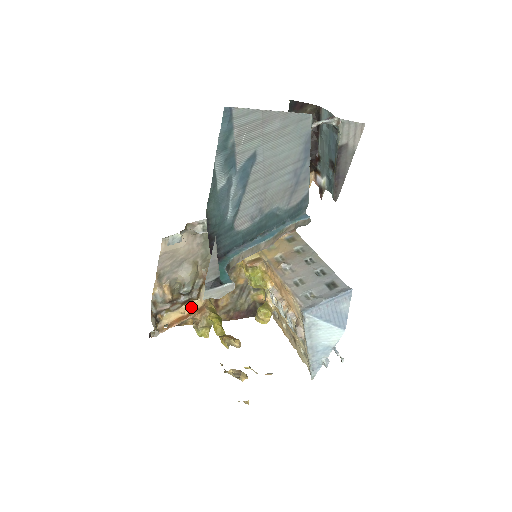
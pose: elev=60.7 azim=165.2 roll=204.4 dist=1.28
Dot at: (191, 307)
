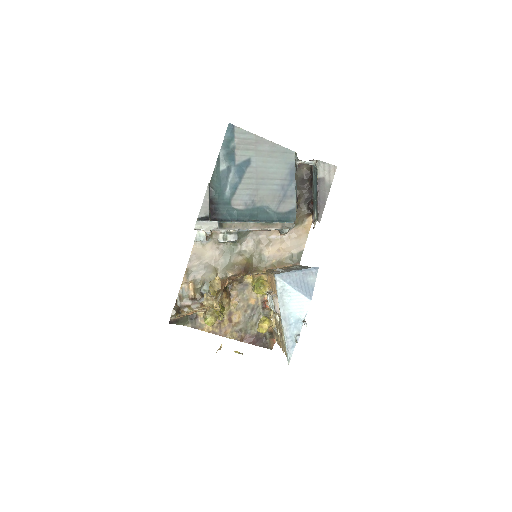
Dot at: occluded
